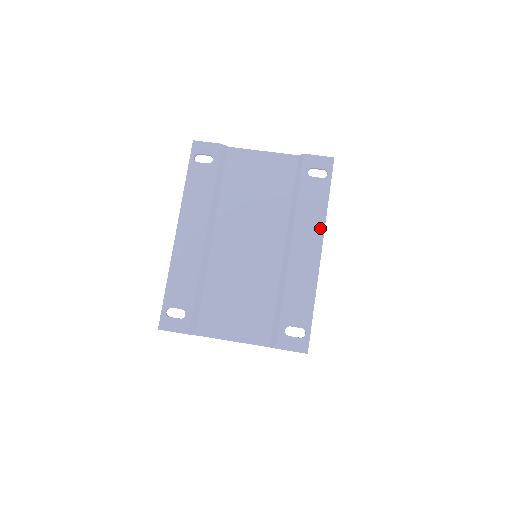
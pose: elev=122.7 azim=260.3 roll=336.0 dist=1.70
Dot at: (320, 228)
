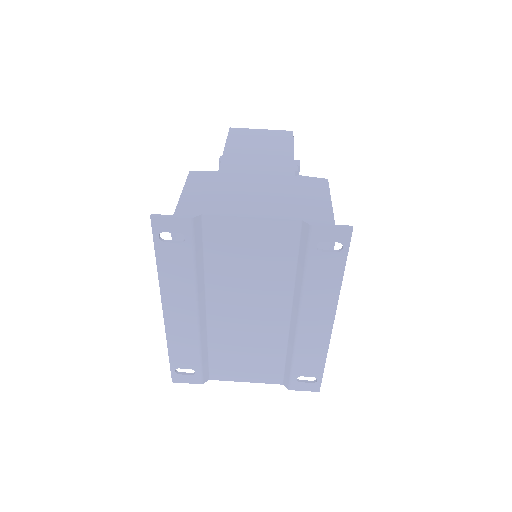
Dot at: (332, 302)
